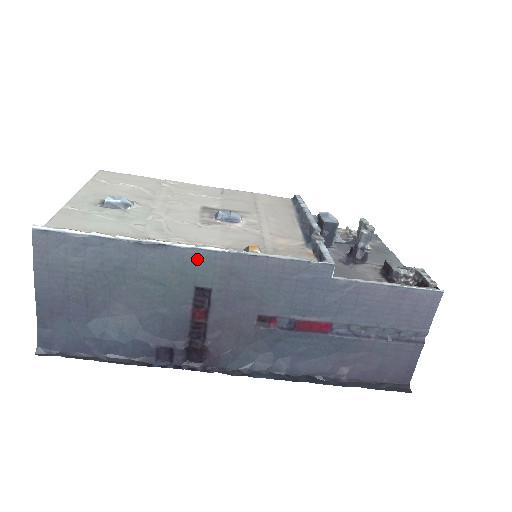
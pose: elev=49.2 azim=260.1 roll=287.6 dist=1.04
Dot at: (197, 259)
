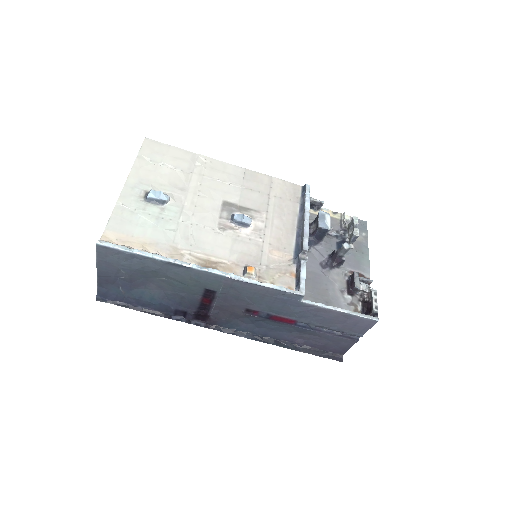
Dot at: (208, 277)
